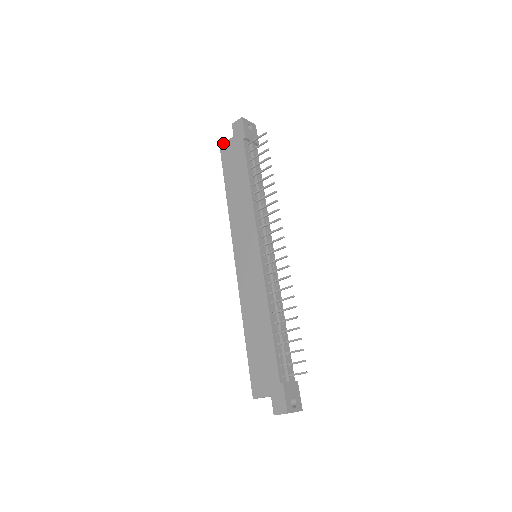
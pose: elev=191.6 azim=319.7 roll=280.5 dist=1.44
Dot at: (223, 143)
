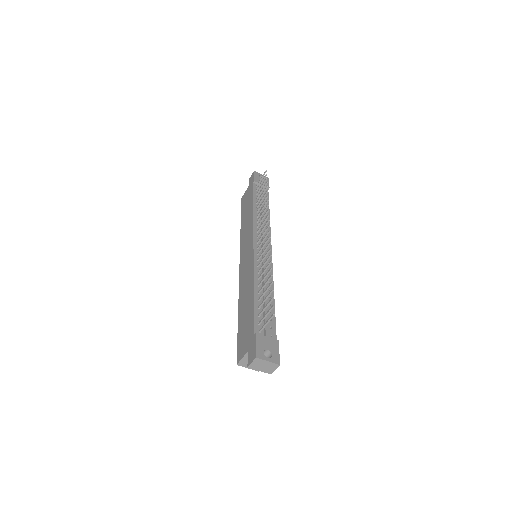
Dot at: (243, 195)
